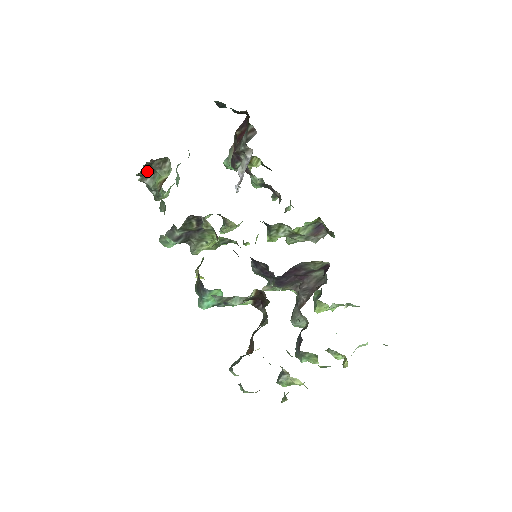
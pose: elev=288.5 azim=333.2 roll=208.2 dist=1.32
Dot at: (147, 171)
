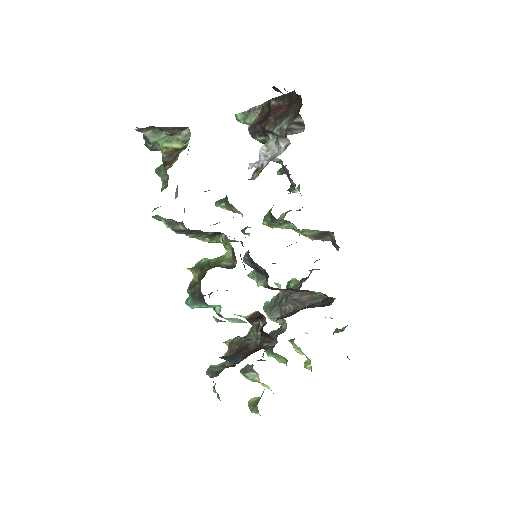
Dot at: (152, 126)
